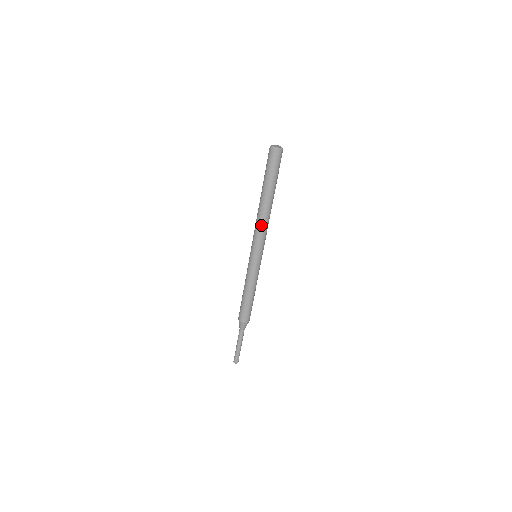
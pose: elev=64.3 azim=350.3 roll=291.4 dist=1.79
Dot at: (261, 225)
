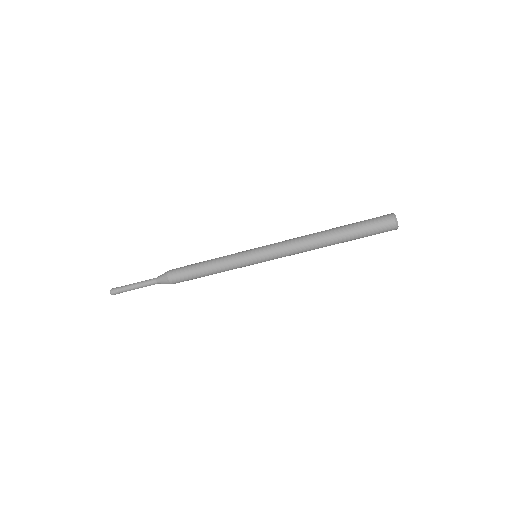
Dot at: (299, 249)
